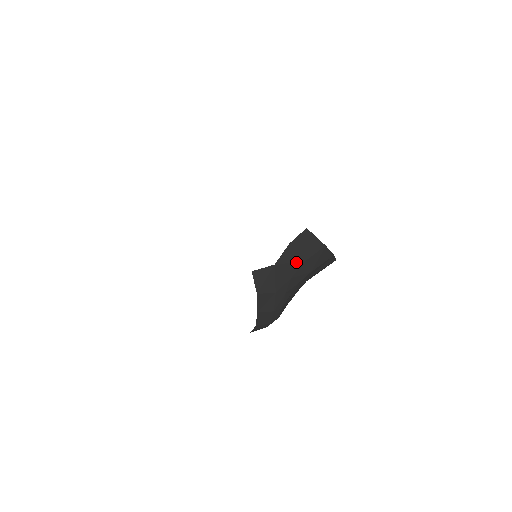
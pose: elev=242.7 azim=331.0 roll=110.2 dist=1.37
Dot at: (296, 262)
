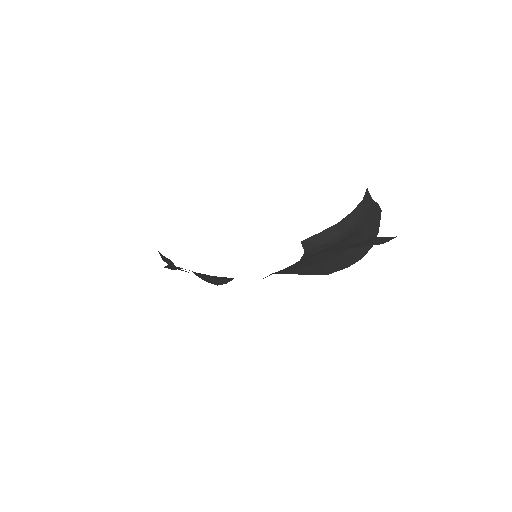
Dot at: (374, 216)
